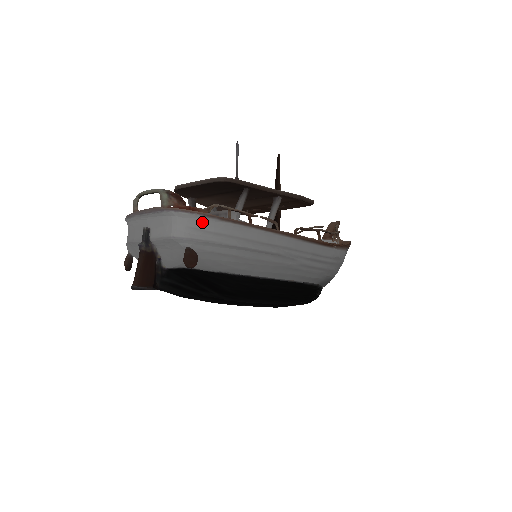
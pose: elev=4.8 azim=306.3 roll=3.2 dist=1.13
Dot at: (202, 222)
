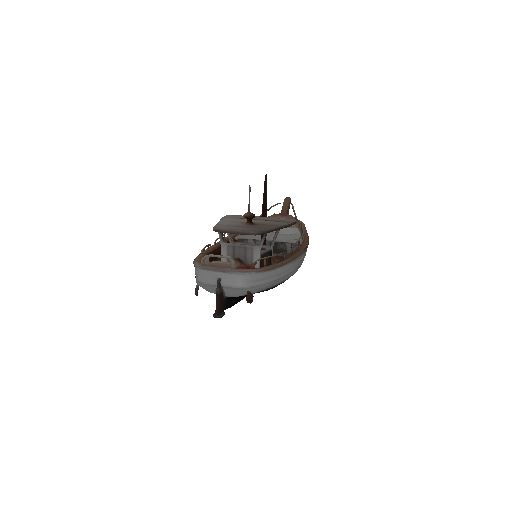
Dot at: (255, 275)
